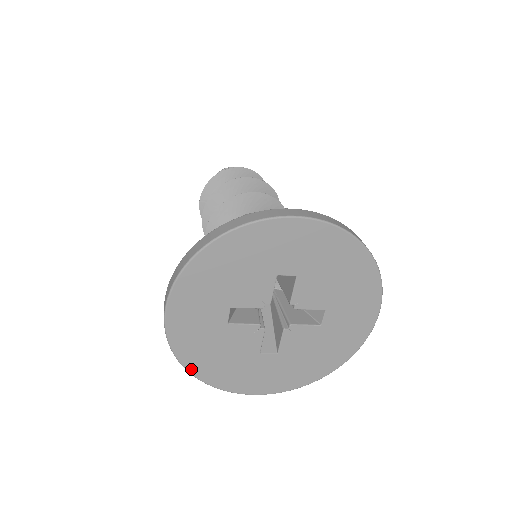
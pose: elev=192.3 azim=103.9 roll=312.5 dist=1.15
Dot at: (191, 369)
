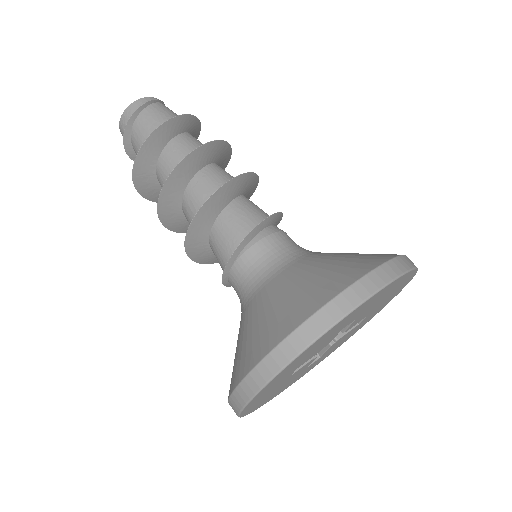
Dot at: (252, 411)
